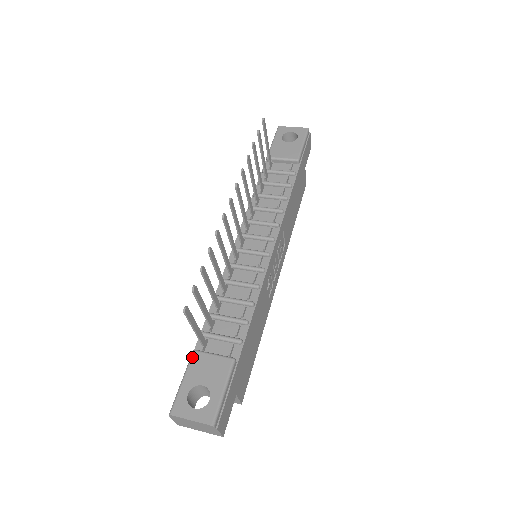
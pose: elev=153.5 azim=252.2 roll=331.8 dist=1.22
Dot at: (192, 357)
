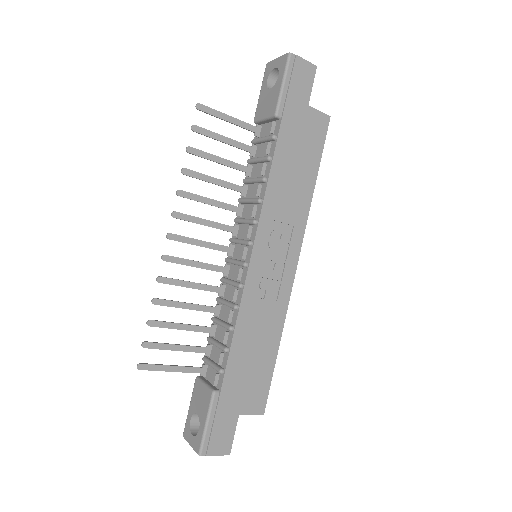
Dot at: (194, 384)
